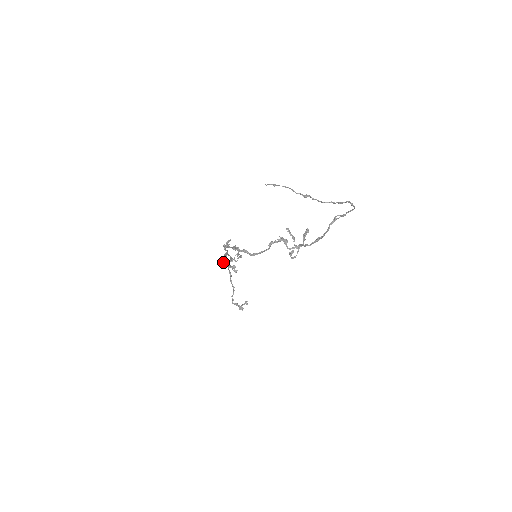
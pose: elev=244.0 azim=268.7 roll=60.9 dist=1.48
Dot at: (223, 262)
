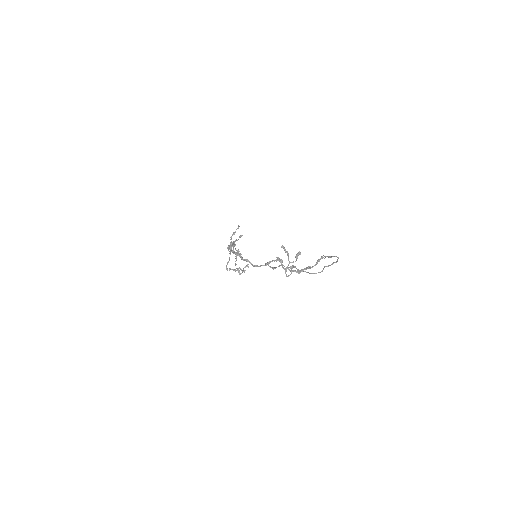
Dot at: (228, 262)
